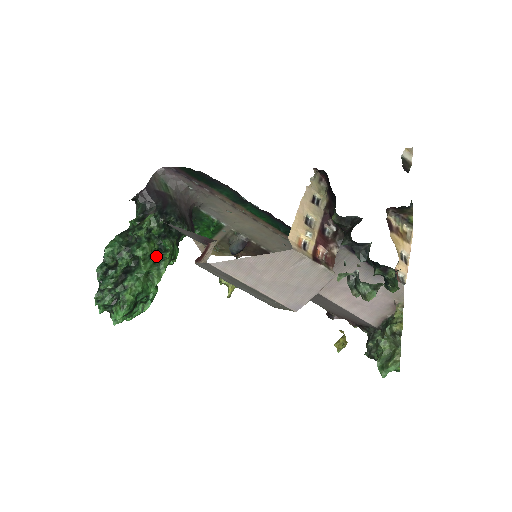
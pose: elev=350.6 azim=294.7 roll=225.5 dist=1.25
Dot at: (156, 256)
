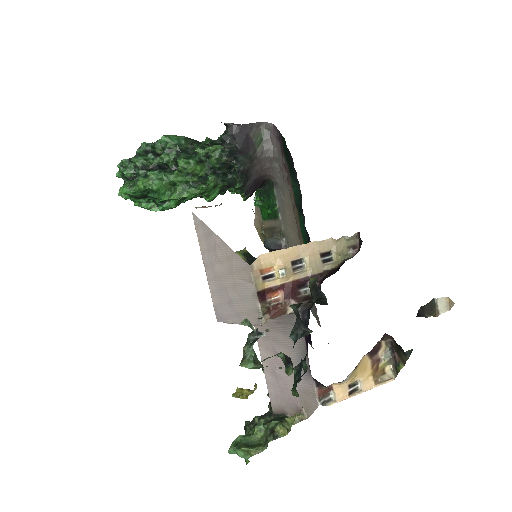
Dot at: (193, 179)
